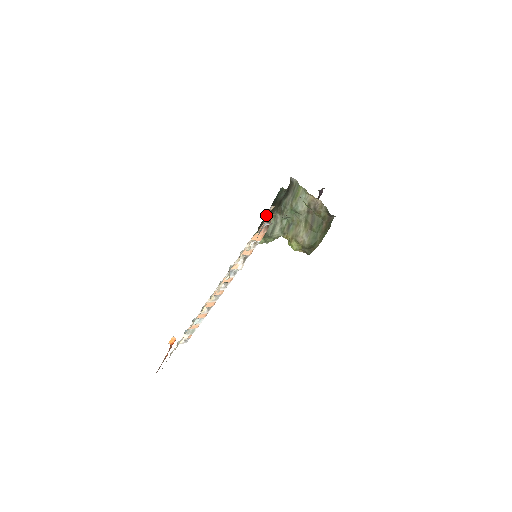
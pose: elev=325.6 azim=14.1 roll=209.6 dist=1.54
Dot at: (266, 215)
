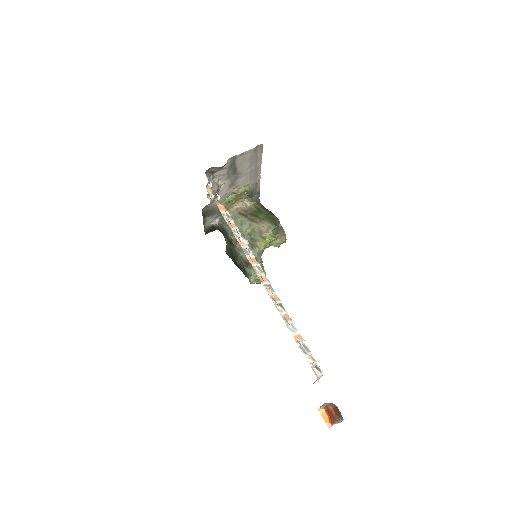
Dot at: (238, 265)
